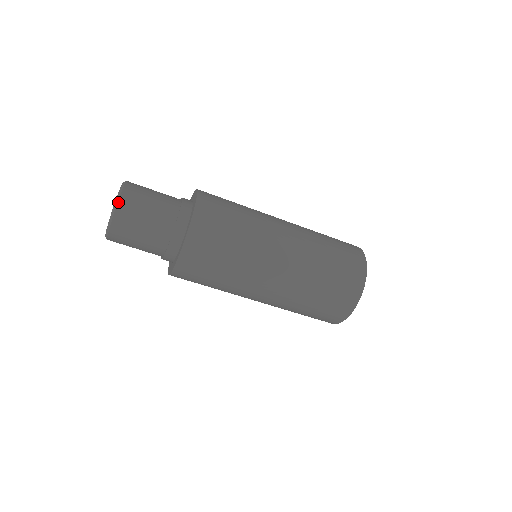
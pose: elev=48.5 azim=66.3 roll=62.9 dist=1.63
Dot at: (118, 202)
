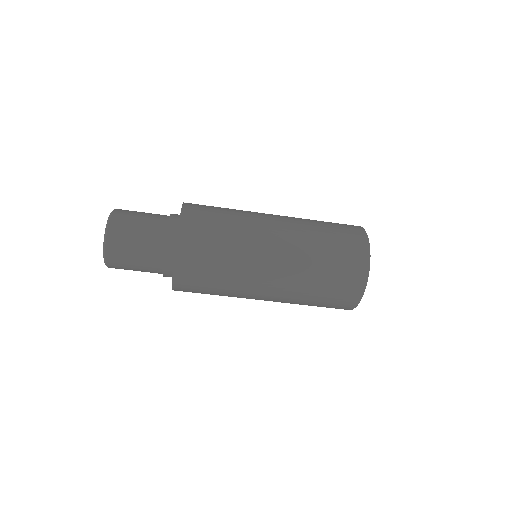
Dot at: (106, 238)
